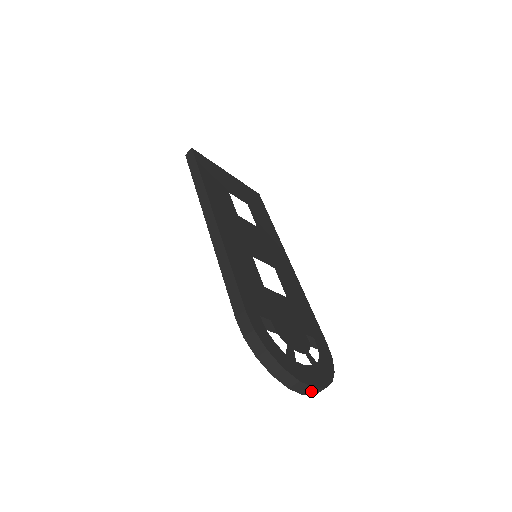
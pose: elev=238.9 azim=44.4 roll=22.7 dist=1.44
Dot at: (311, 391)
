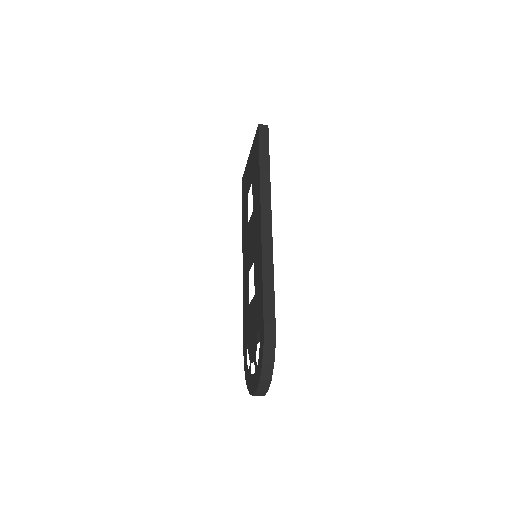
Dot at: (259, 395)
